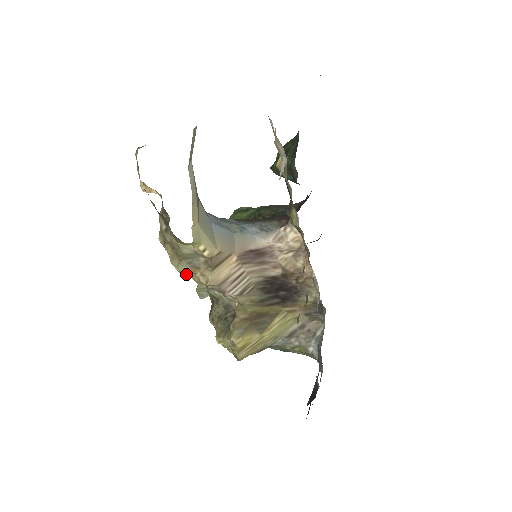
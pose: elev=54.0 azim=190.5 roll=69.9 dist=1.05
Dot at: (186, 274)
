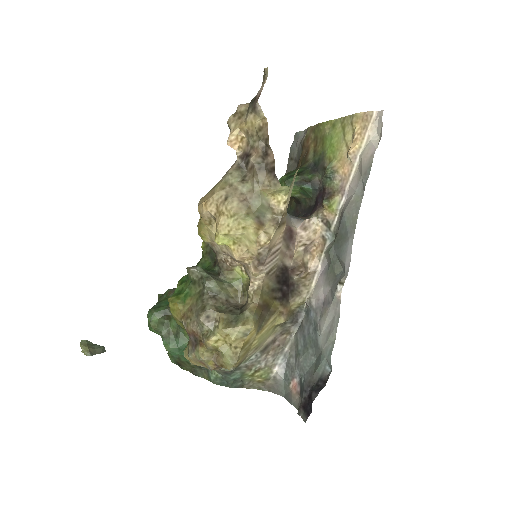
Dot at: (249, 229)
